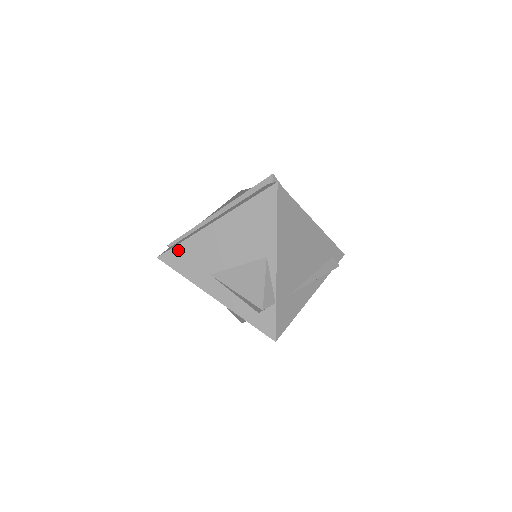
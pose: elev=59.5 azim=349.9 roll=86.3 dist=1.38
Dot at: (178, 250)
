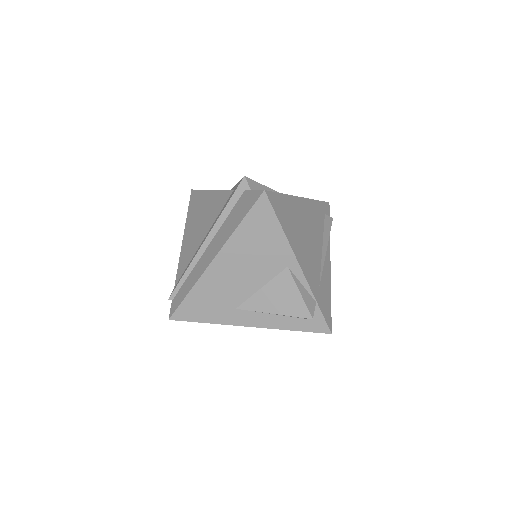
Dot at: (188, 303)
